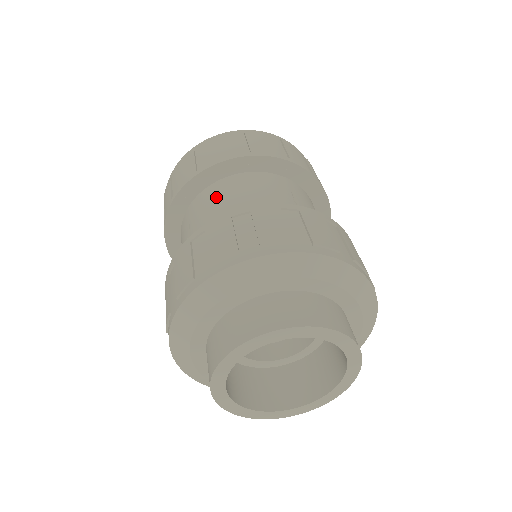
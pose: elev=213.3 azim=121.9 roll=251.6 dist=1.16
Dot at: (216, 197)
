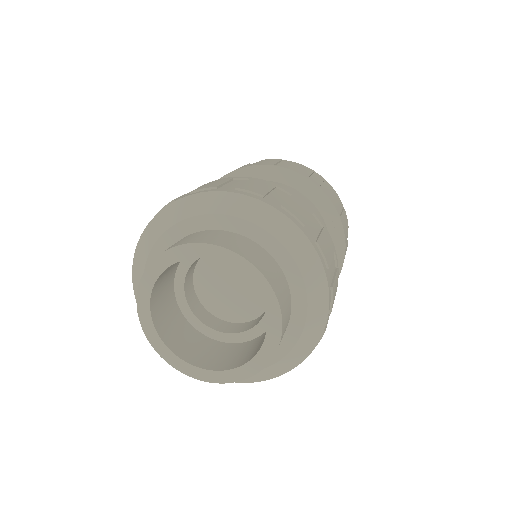
Dot at: occluded
